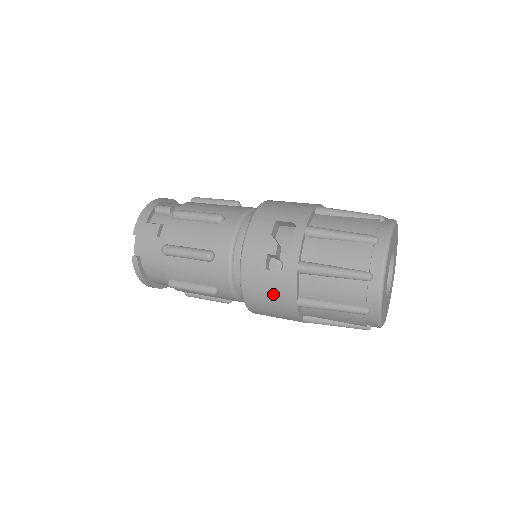
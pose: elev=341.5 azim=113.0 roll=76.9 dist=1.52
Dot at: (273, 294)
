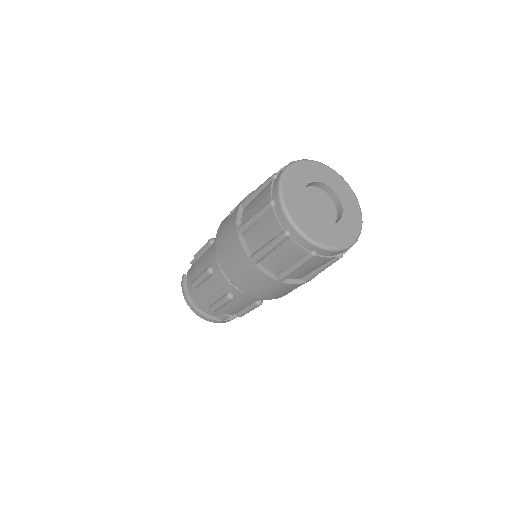
Dot at: (227, 233)
